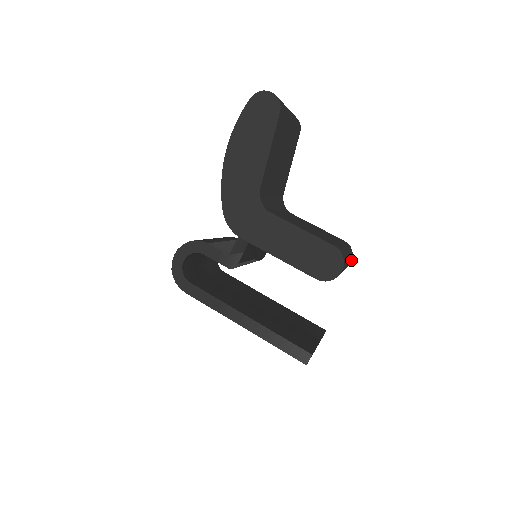
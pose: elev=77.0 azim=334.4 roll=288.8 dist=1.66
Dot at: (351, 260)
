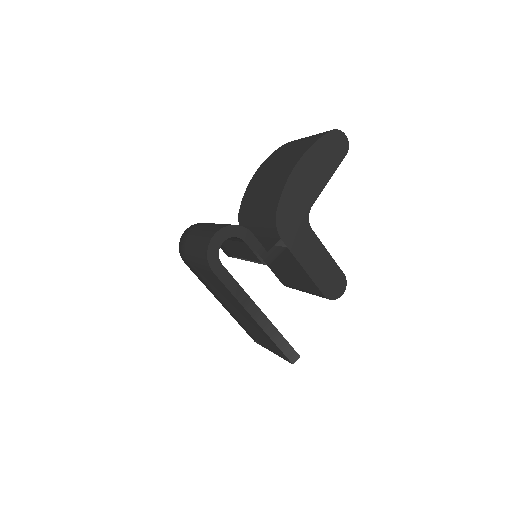
Dot at: occluded
